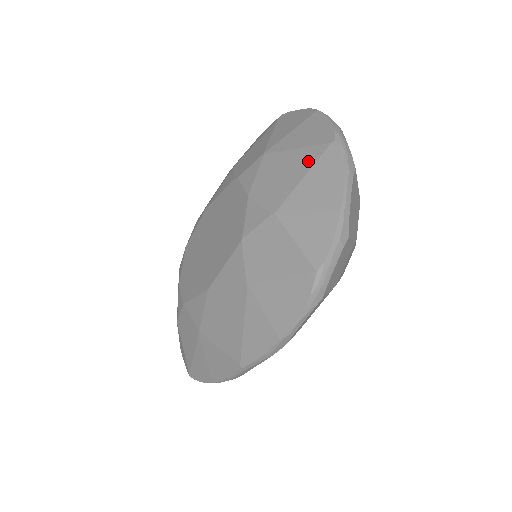
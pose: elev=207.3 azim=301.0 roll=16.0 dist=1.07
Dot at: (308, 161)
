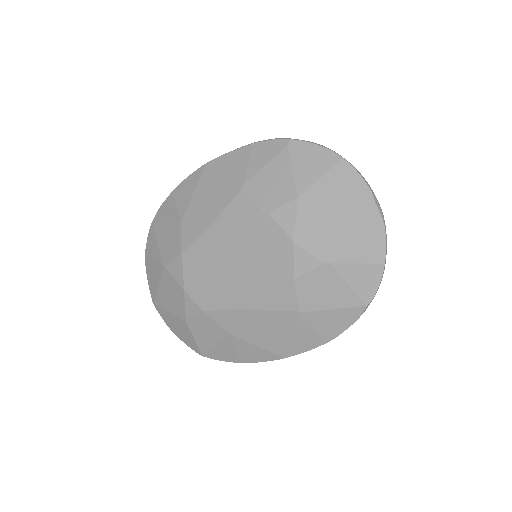
Dot at: (353, 219)
